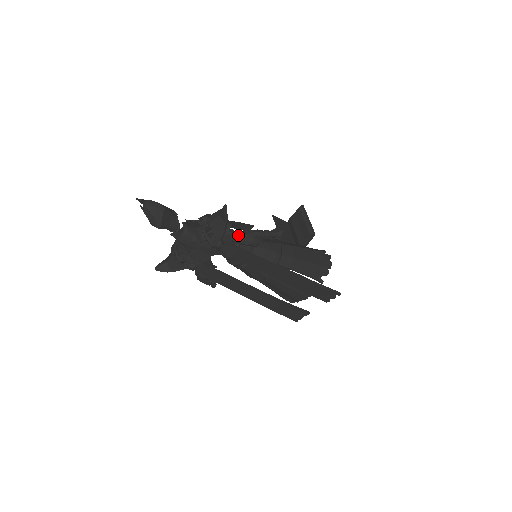
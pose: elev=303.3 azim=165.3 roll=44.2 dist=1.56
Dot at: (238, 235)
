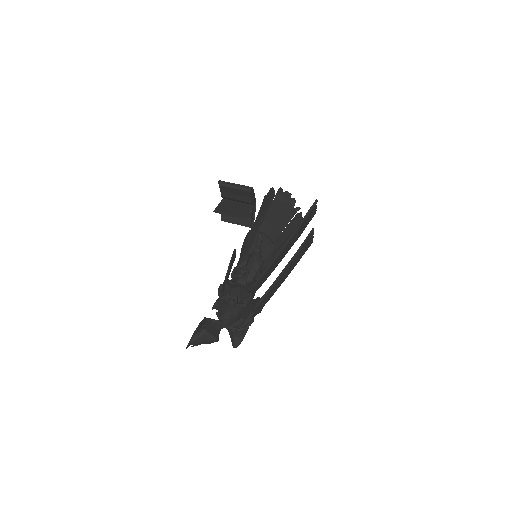
Dot at: (249, 276)
